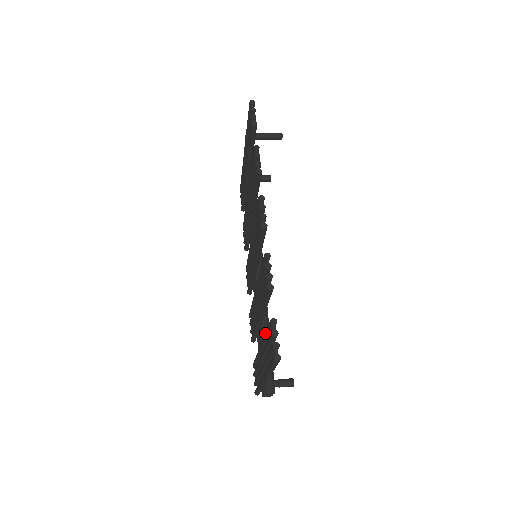
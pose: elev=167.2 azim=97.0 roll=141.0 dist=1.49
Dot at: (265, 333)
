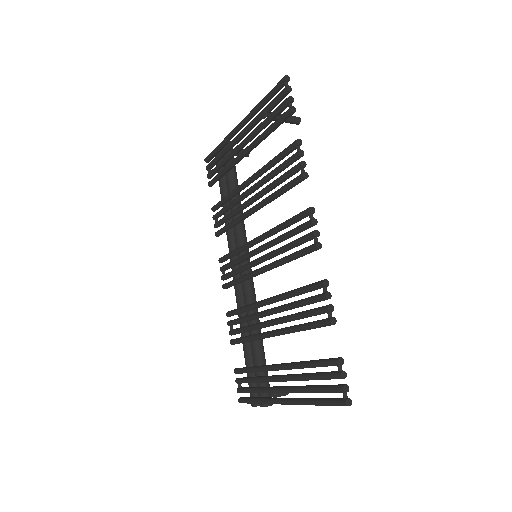
Dot at: (310, 364)
